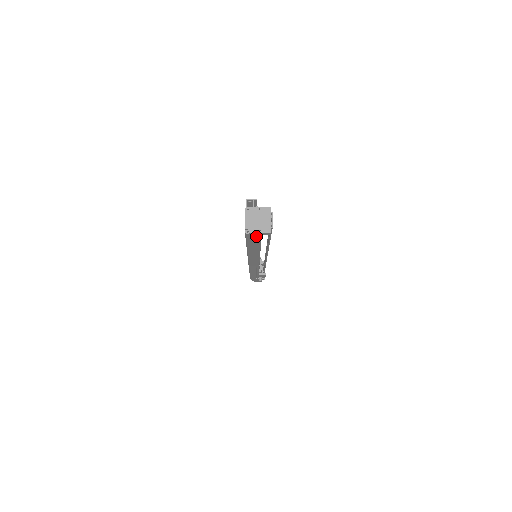
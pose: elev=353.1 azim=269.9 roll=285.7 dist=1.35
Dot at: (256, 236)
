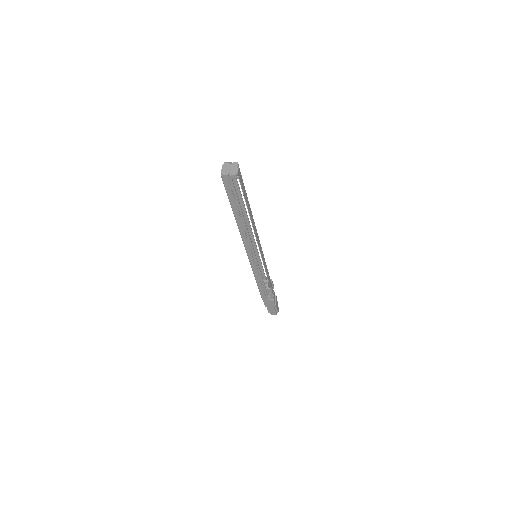
Dot at: (229, 182)
